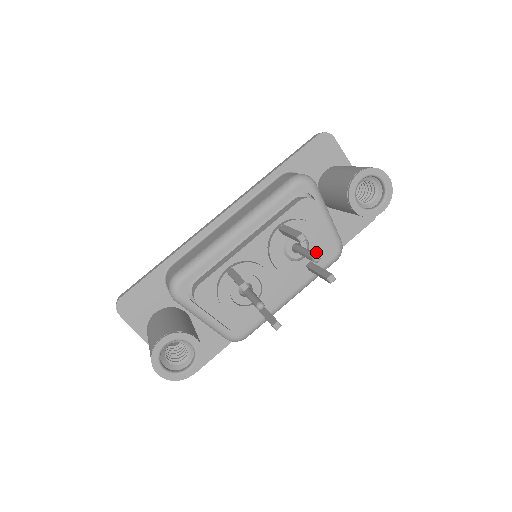
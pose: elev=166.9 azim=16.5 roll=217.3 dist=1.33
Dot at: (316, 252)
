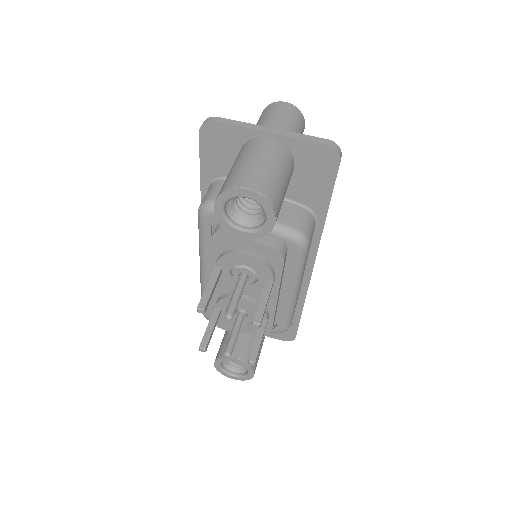
Dot at: (264, 270)
